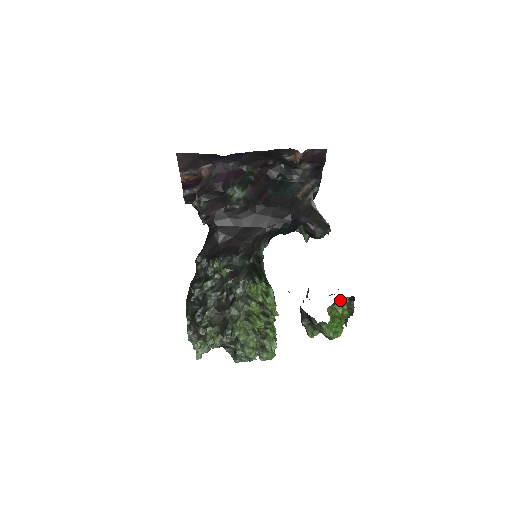
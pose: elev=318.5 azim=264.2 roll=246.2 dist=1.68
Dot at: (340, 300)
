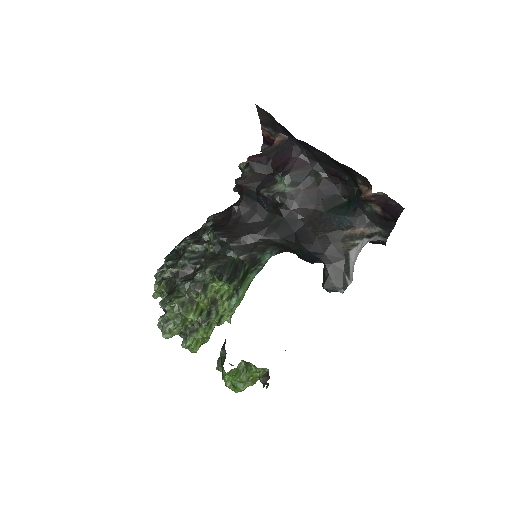
Dot at: (254, 365)
